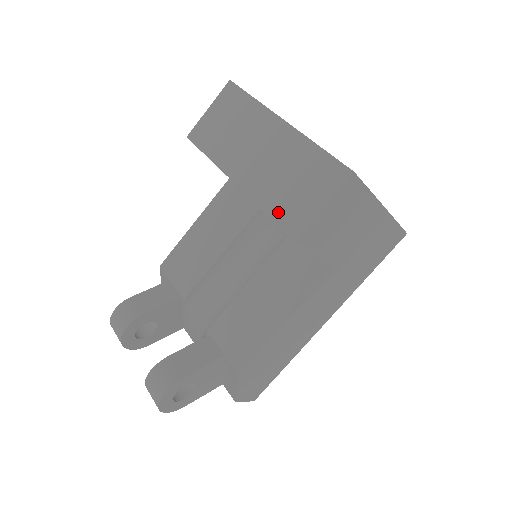
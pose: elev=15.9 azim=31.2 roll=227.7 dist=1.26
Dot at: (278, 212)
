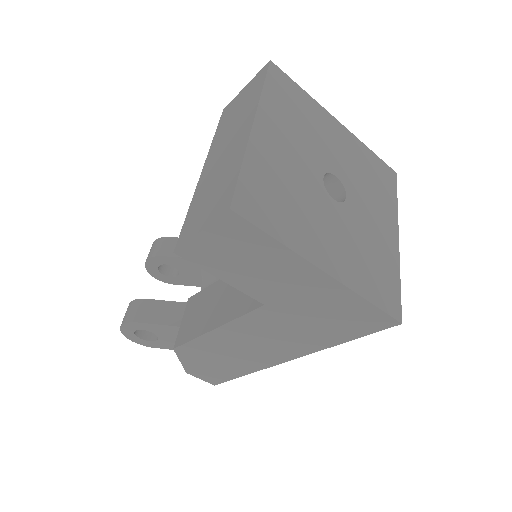
Dot at: (189, 217)
